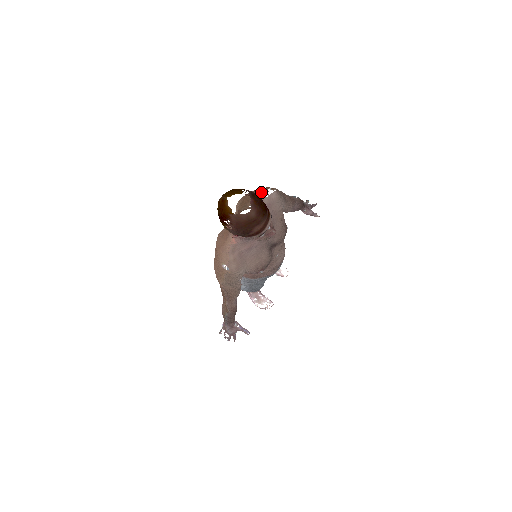
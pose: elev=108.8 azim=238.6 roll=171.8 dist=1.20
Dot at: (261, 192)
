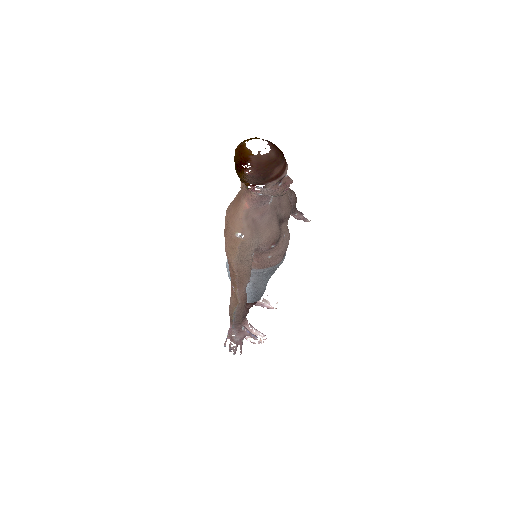
Dot at: occluded
